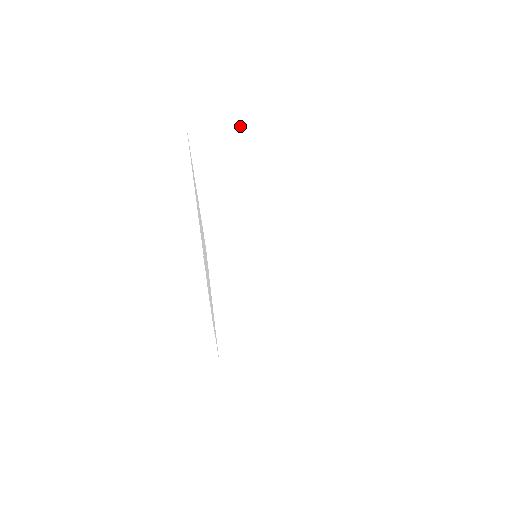
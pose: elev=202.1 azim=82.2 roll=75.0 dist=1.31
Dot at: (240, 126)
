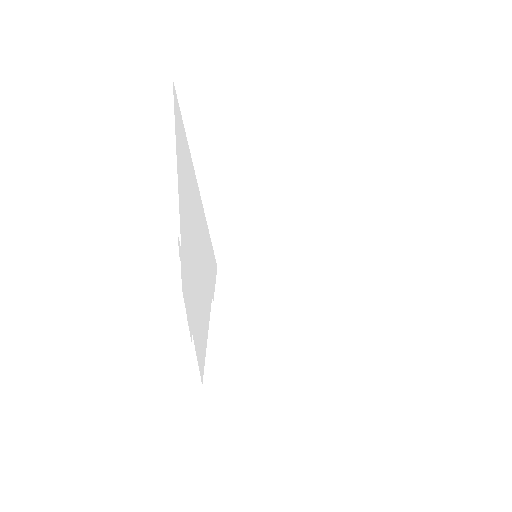
Dot at: (246, 84)
